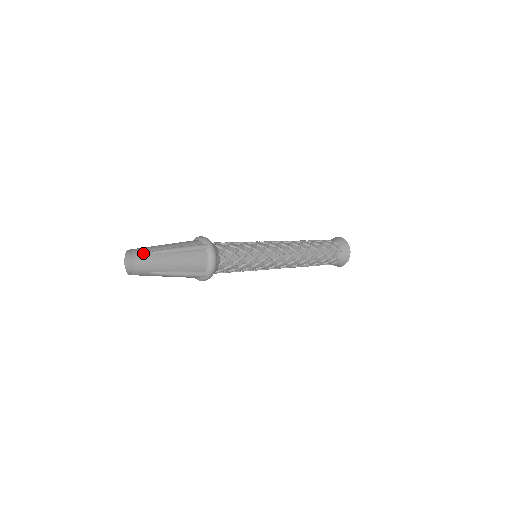
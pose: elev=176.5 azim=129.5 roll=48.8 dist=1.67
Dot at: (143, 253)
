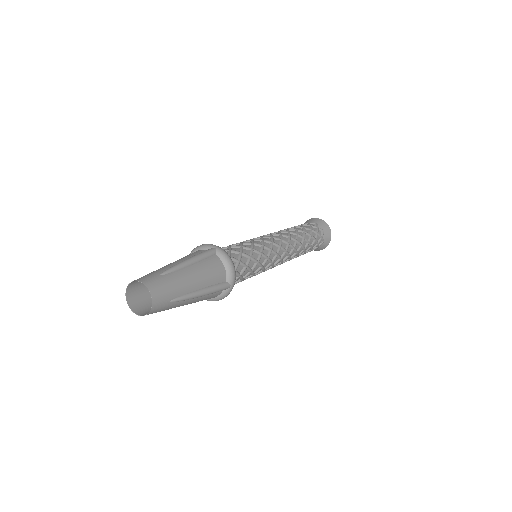
Dot at: (152, 278)
